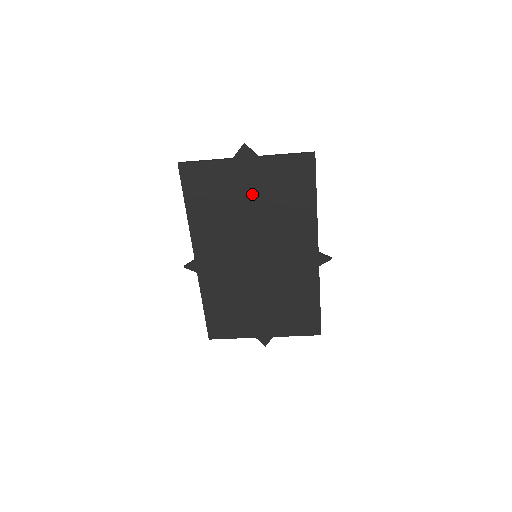
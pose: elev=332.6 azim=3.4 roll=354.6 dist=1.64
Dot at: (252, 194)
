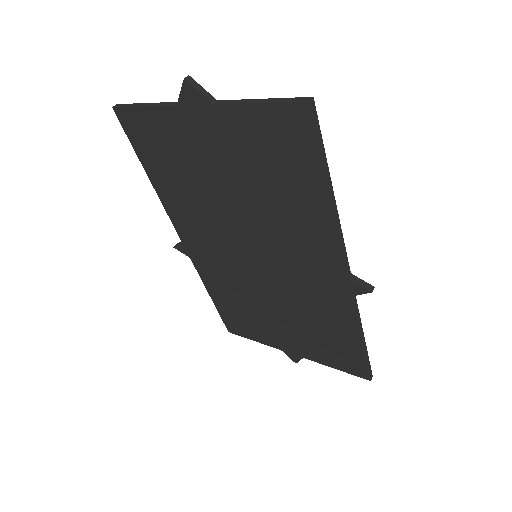
Dot at: (222, 167)
